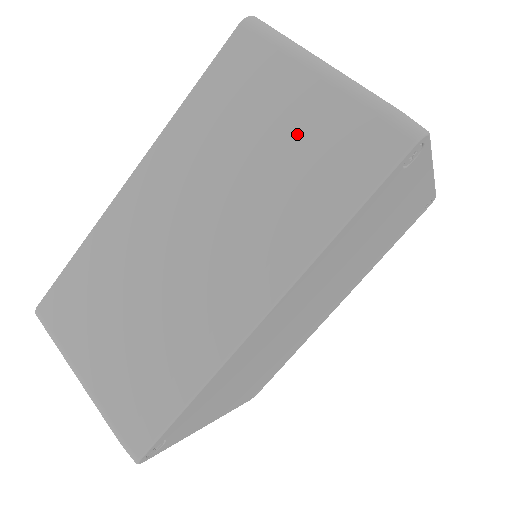
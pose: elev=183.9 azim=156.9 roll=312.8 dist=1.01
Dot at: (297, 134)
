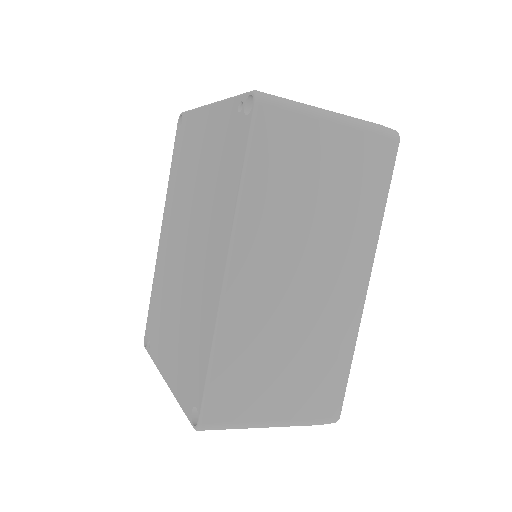
Dot at: (339, 168)
